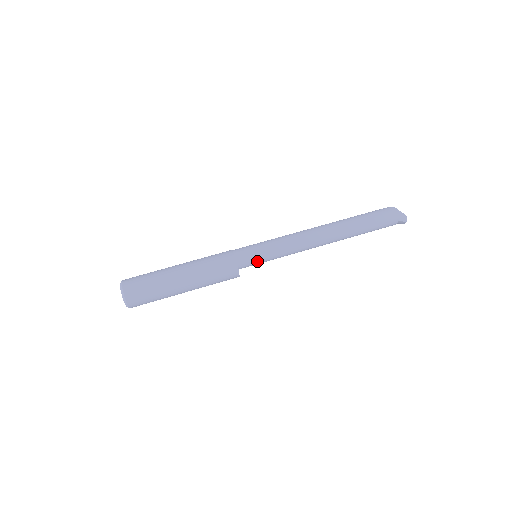
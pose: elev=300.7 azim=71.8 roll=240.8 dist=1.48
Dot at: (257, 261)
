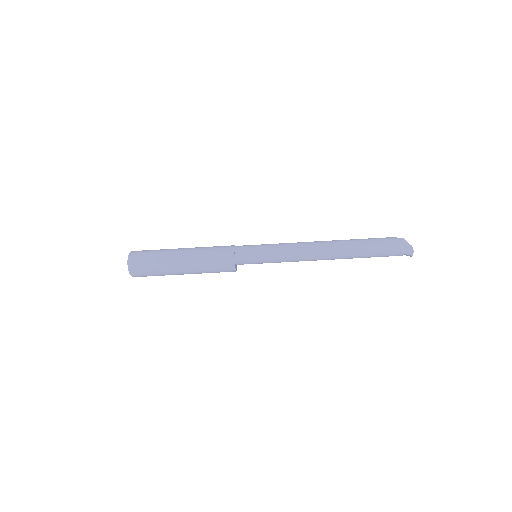
Dot at: (255, 261)
